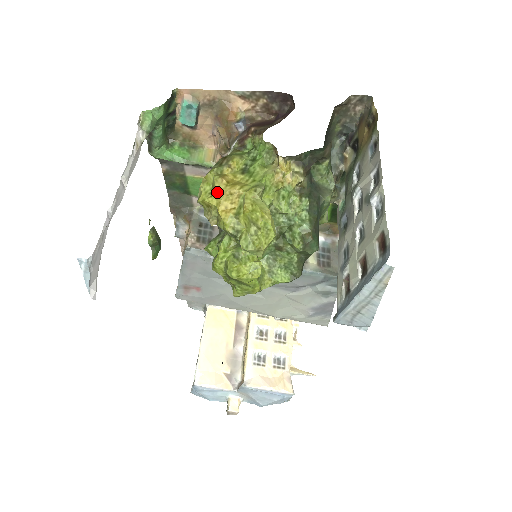
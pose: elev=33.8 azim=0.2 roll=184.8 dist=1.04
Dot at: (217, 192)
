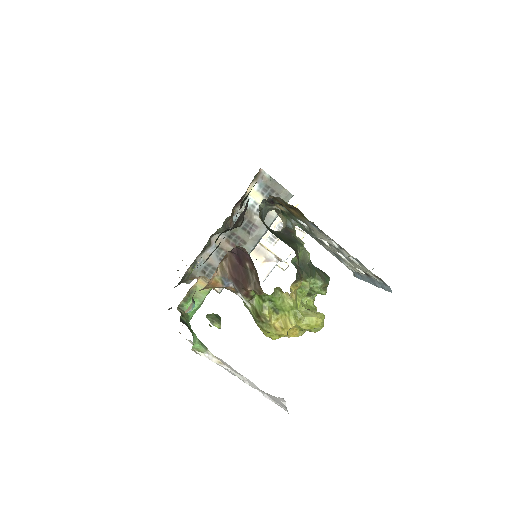
Dot at: (282, 335)
